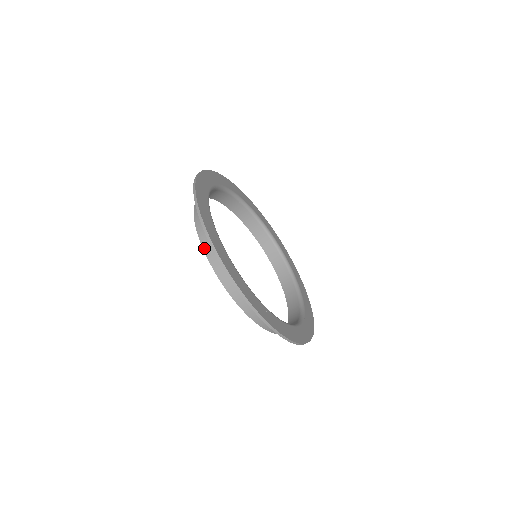
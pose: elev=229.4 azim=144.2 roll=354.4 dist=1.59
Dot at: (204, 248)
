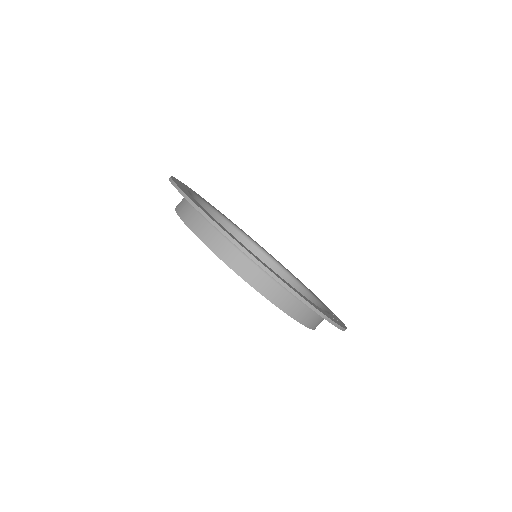
Dot at: (280, 307)
